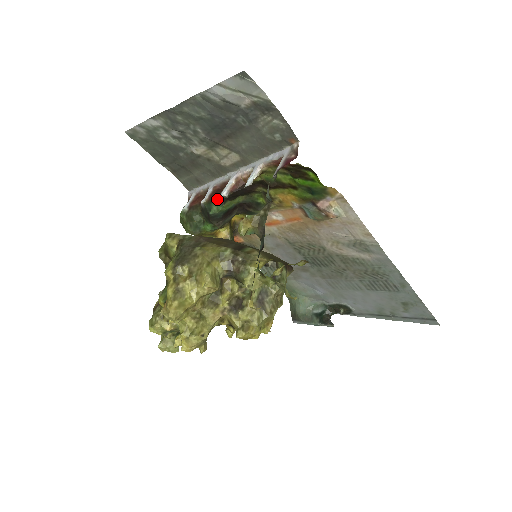
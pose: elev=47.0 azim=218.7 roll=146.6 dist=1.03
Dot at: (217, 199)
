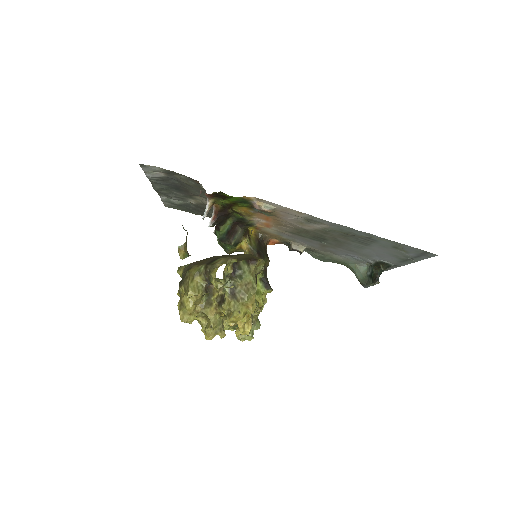
Dot at: (216, 228)
